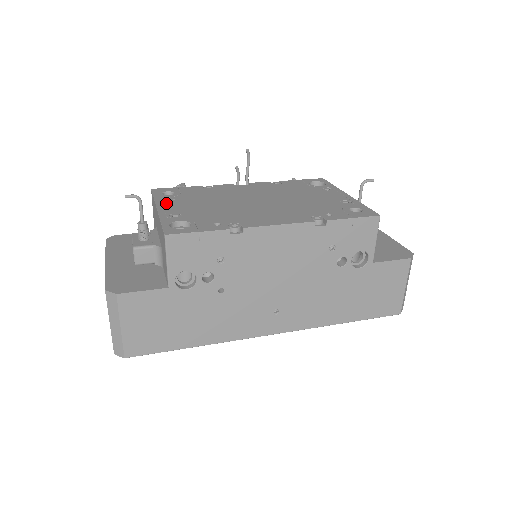
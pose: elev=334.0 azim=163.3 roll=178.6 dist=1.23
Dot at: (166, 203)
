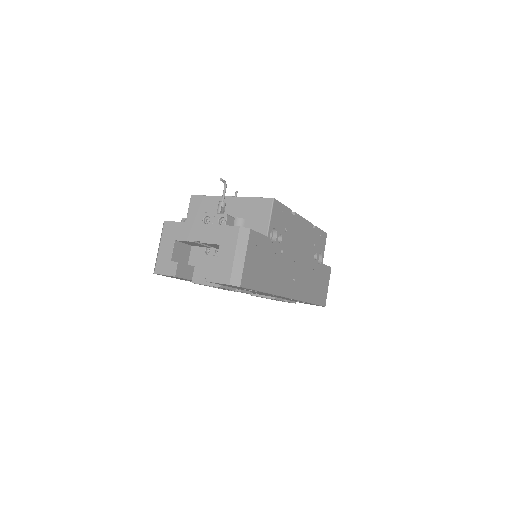
Dot at: occluded
